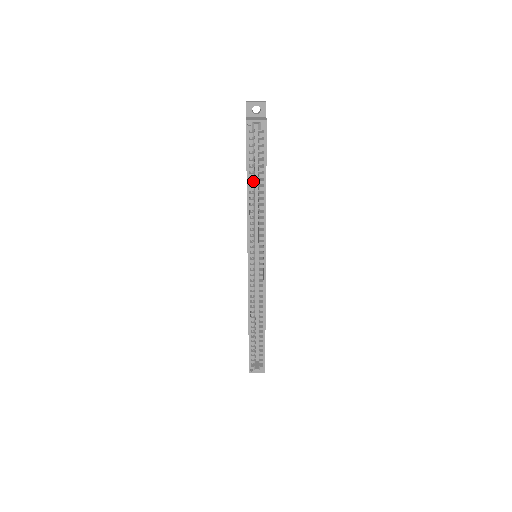
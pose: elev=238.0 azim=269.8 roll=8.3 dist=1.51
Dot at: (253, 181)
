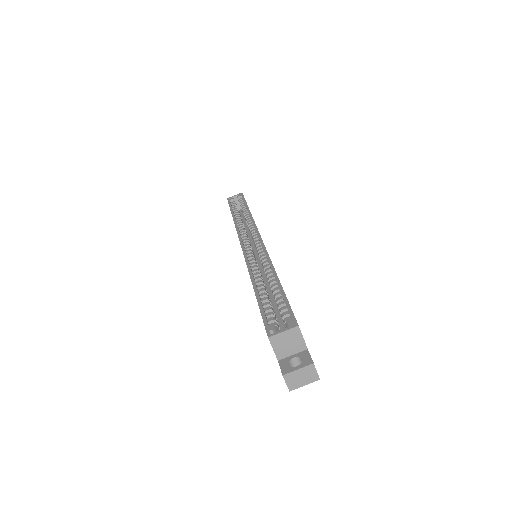
Dot at: (238, 214)
